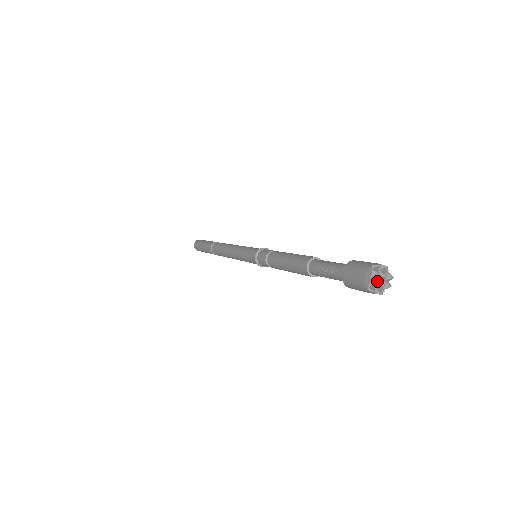
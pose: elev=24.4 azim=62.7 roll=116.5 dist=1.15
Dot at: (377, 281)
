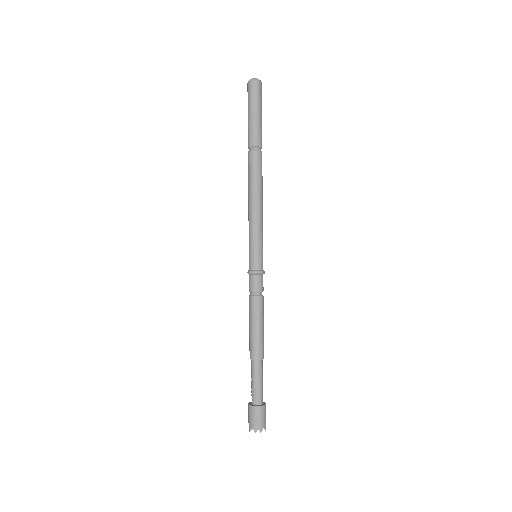
Dot at: occluded
